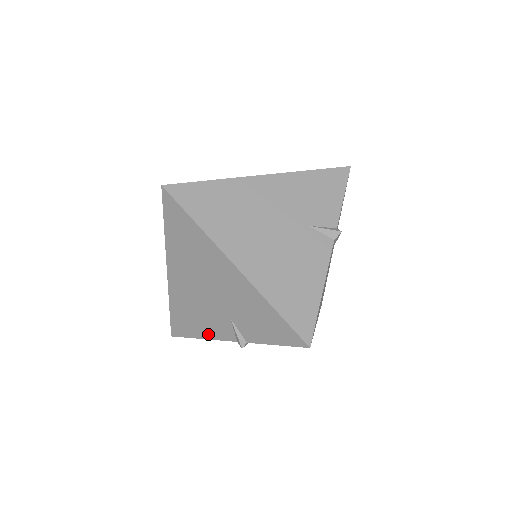
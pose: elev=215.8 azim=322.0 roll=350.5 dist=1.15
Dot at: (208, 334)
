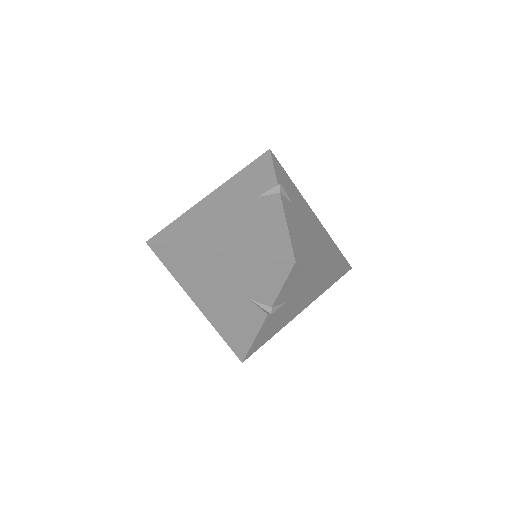
Dot at: (253, 331)
